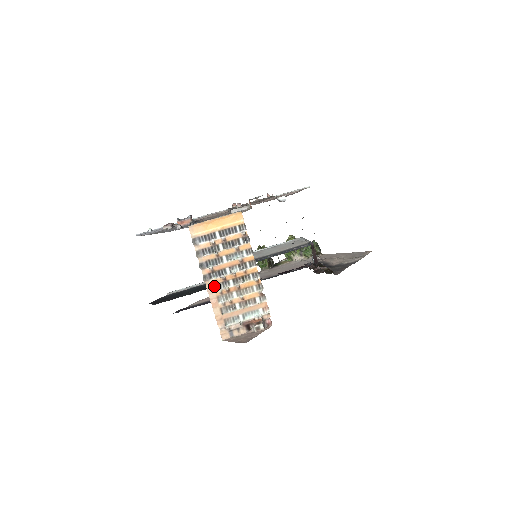
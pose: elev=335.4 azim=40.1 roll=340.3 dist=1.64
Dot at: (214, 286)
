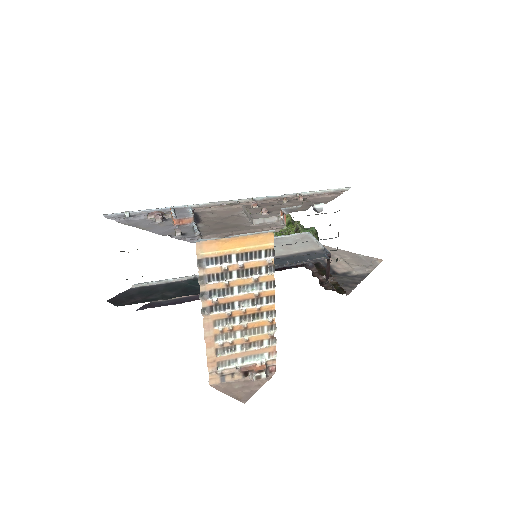
Dot at: (214, 322)
